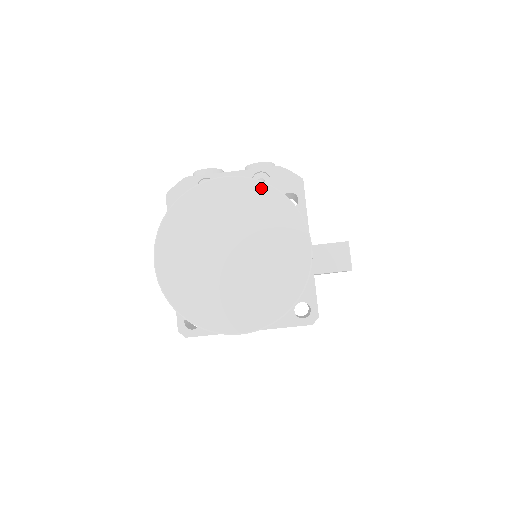
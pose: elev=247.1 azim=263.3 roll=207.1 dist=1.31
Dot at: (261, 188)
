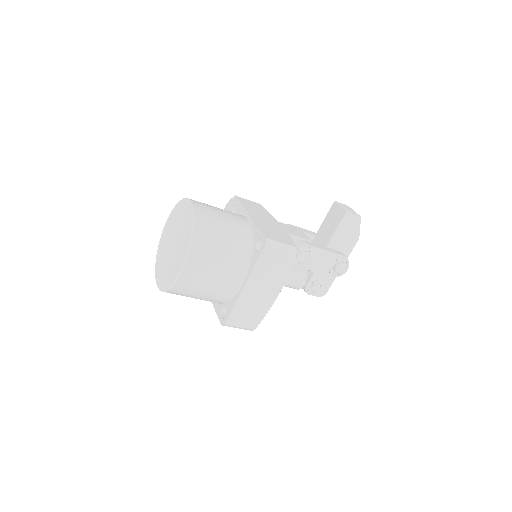
Dot at: (174, 210)
